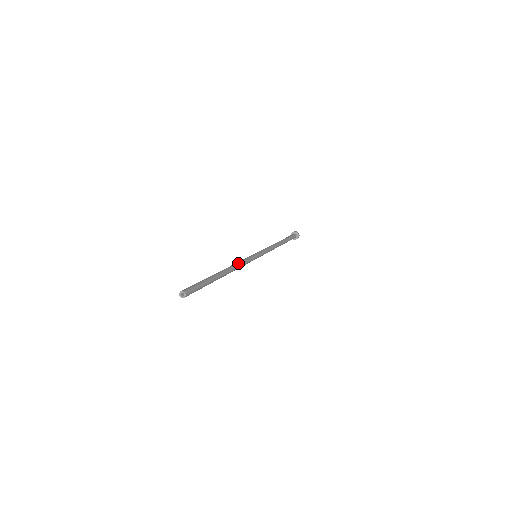
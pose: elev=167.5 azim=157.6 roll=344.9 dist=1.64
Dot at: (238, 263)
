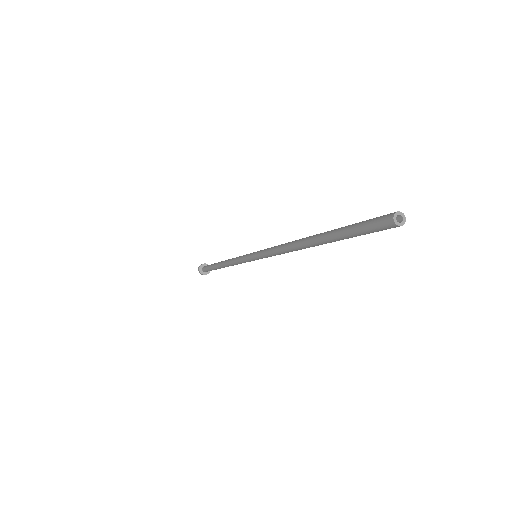
Dot at: occluded
